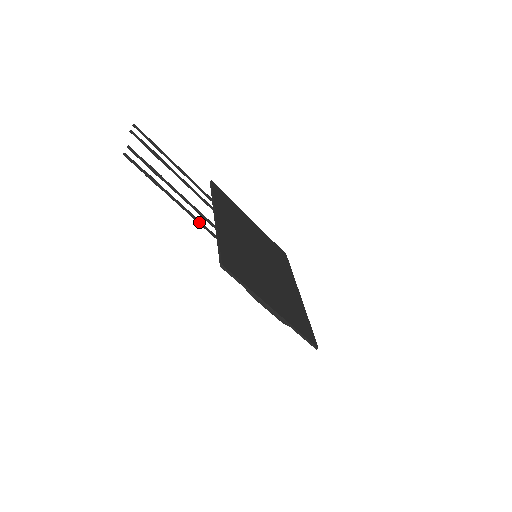
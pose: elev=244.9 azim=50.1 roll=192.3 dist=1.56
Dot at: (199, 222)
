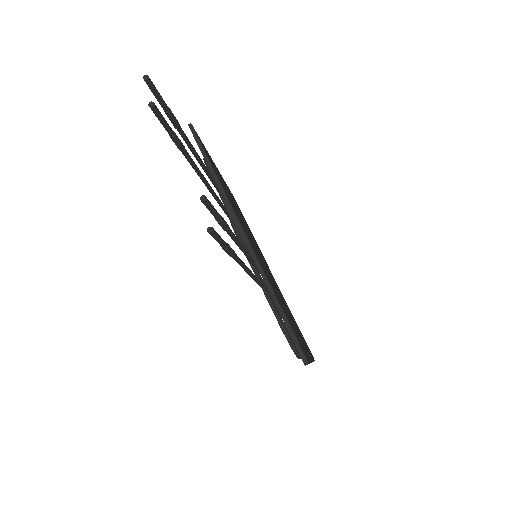
Dot at: (252, 276)
